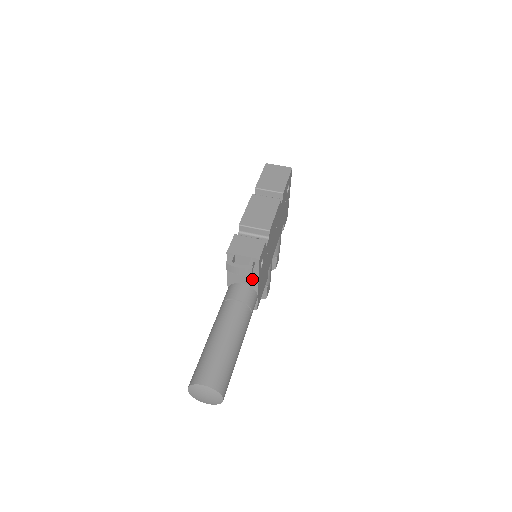
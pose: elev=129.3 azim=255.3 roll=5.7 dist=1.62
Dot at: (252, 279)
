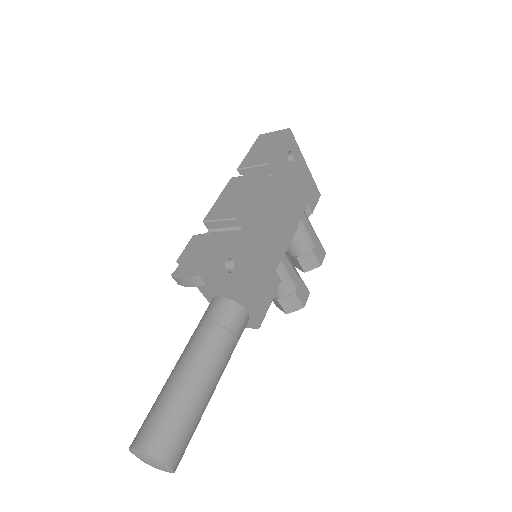
Dot at: (224, 289)
